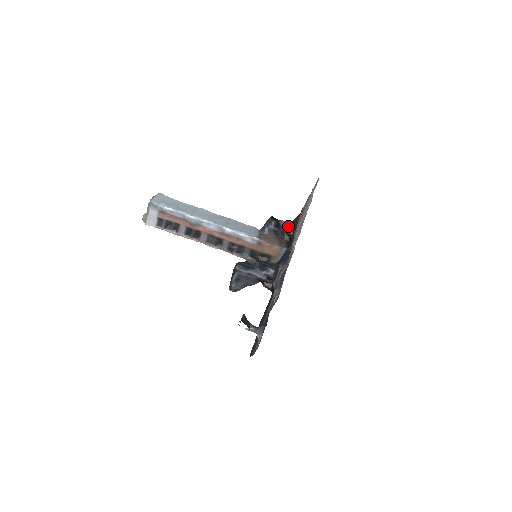
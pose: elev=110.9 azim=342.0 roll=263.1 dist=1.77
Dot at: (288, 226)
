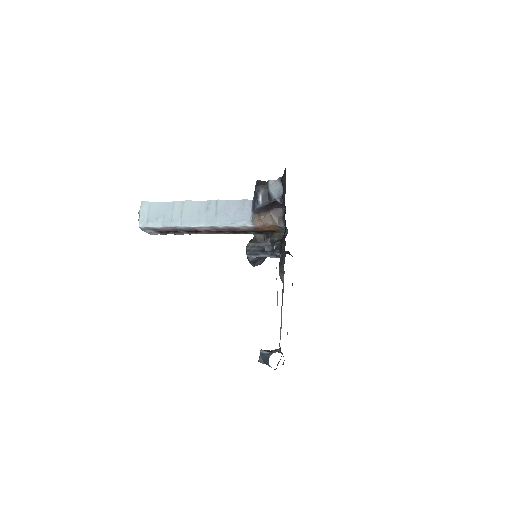
Dot at: (278, 190)
